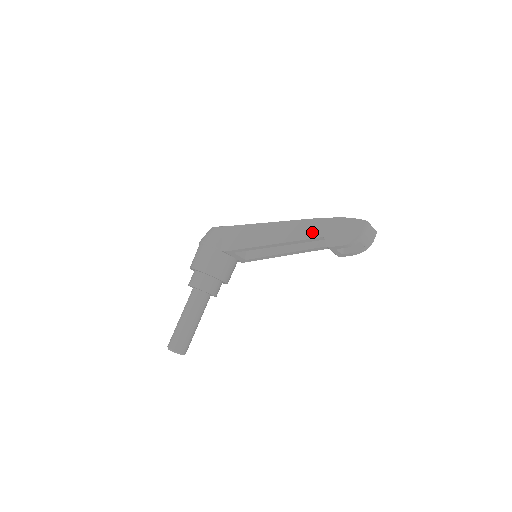
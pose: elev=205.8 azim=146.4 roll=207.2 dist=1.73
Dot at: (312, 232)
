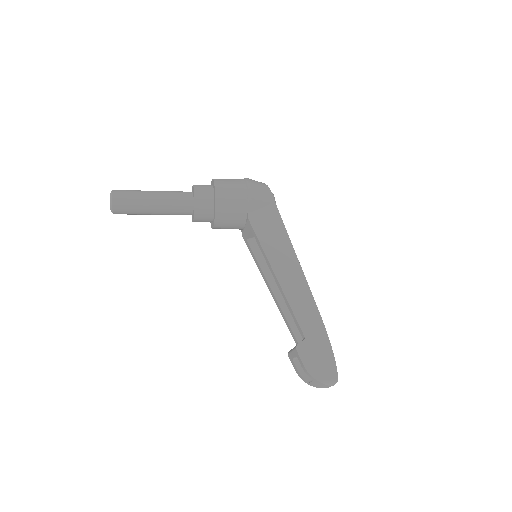
Dot at: (306, 321)
